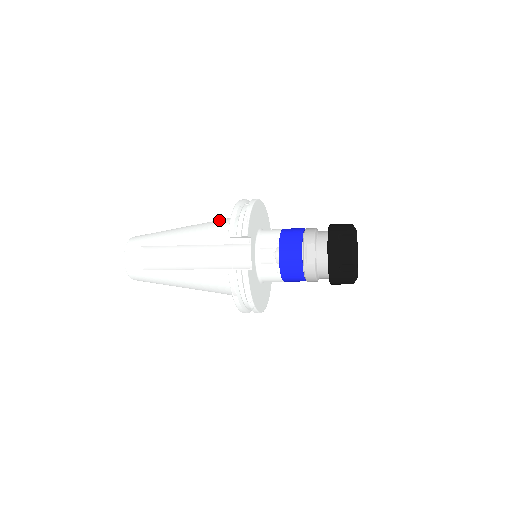
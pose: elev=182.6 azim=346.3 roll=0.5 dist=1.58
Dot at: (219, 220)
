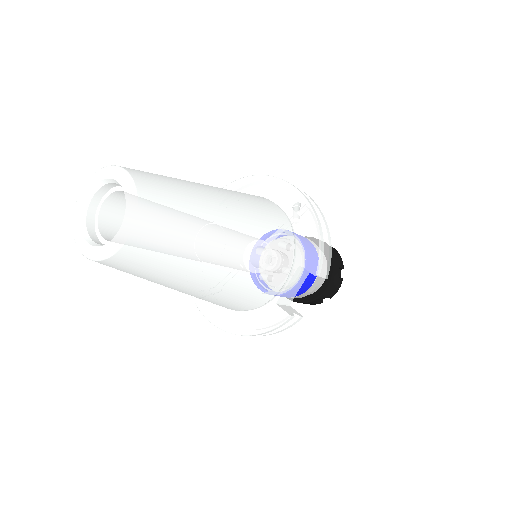
Dot at: (268, 209)
